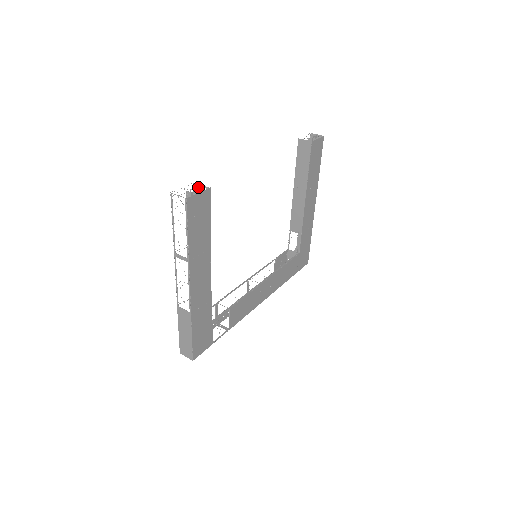
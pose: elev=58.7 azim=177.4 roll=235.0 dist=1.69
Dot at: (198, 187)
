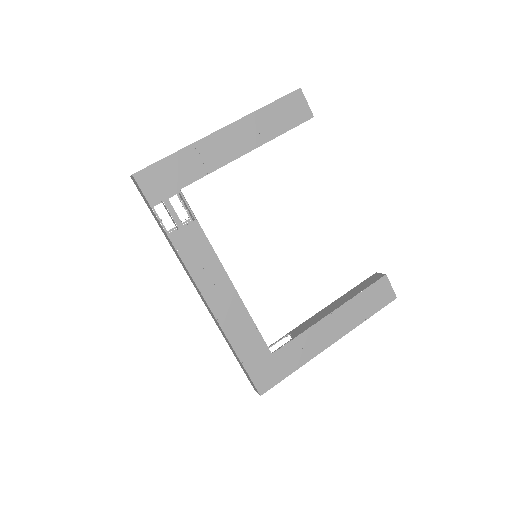
Dot at: occluded
